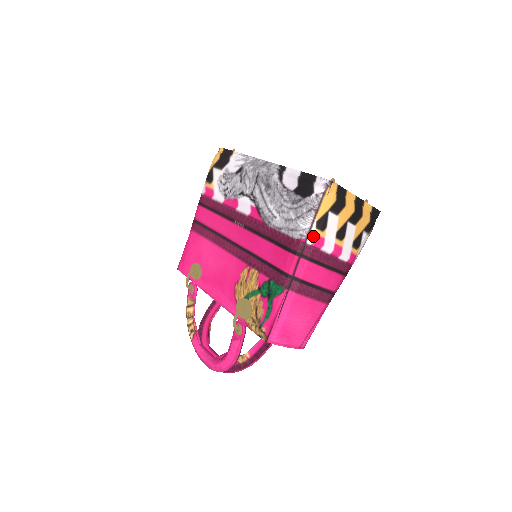
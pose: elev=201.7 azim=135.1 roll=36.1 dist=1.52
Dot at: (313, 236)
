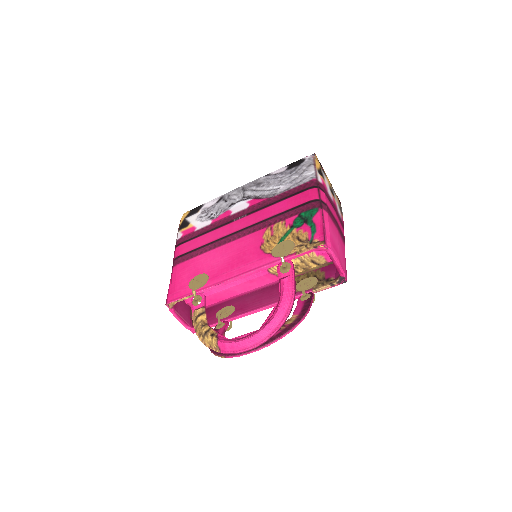
Dot at: (320, 178)
